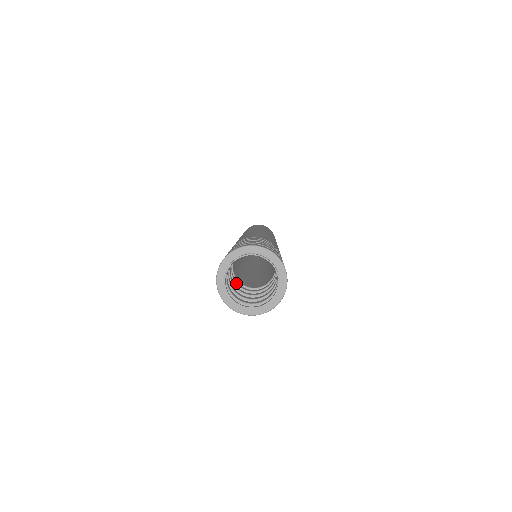
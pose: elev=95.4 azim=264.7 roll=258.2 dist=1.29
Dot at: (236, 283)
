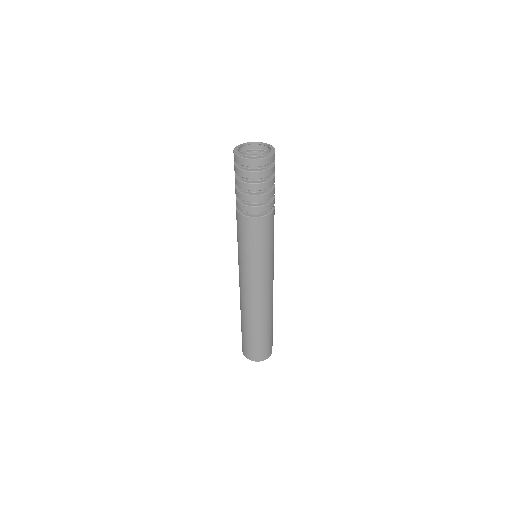
Dot at: occluded
